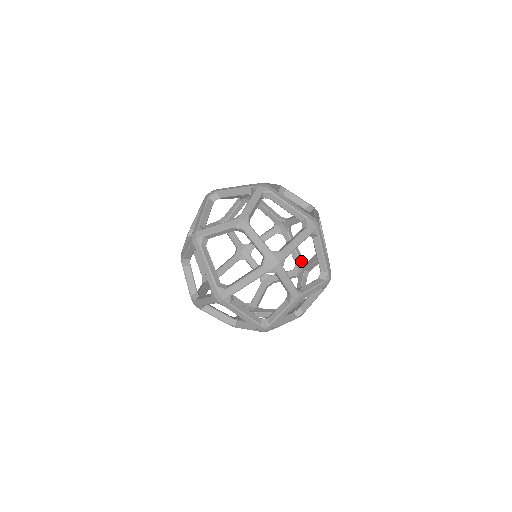
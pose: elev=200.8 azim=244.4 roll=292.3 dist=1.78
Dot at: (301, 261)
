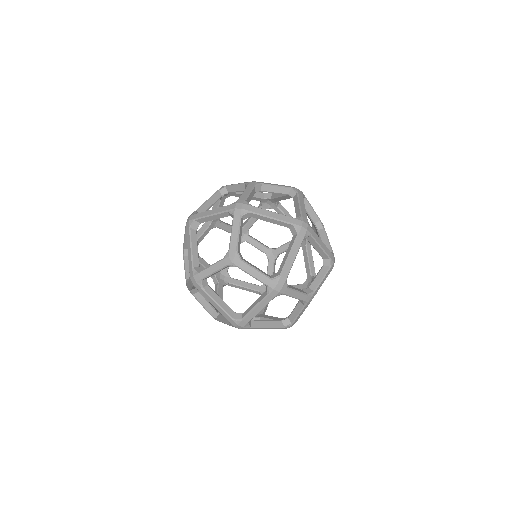
Dot at: occluded
